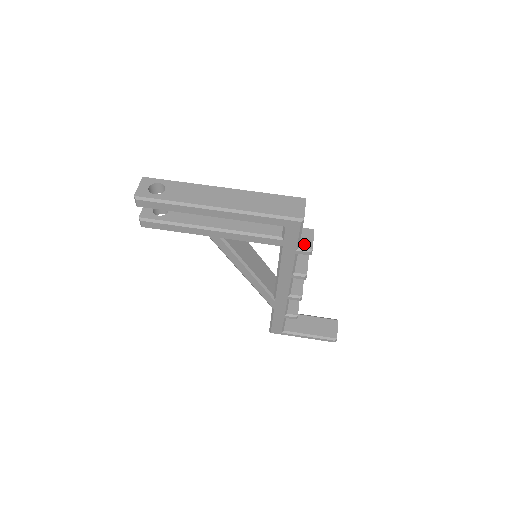
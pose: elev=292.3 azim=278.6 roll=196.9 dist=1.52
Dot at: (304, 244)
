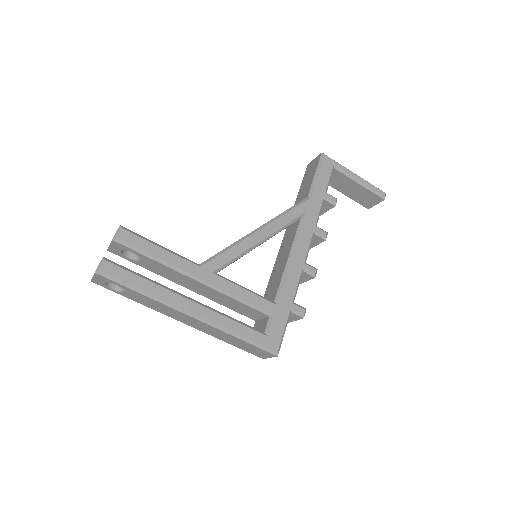
Dot at: occluded
